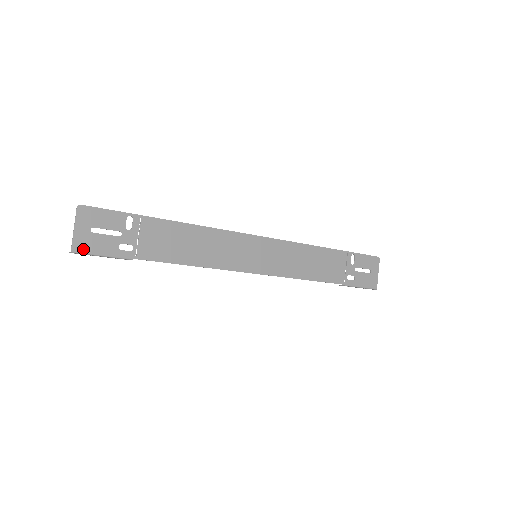
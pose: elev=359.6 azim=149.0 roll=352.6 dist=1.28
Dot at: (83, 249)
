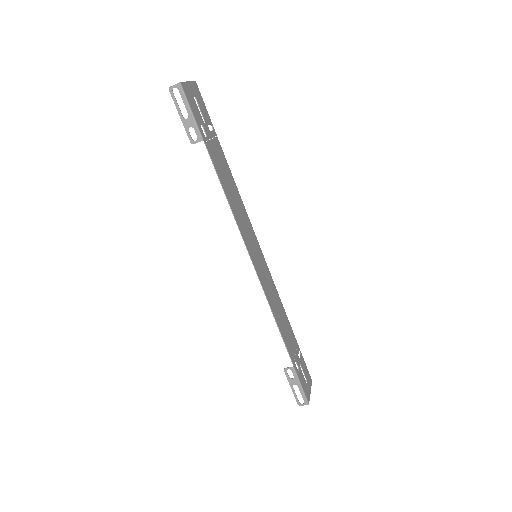
Dot at: (186, 93)
